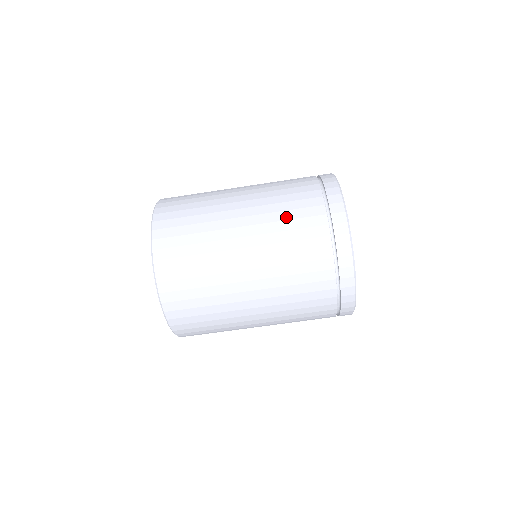
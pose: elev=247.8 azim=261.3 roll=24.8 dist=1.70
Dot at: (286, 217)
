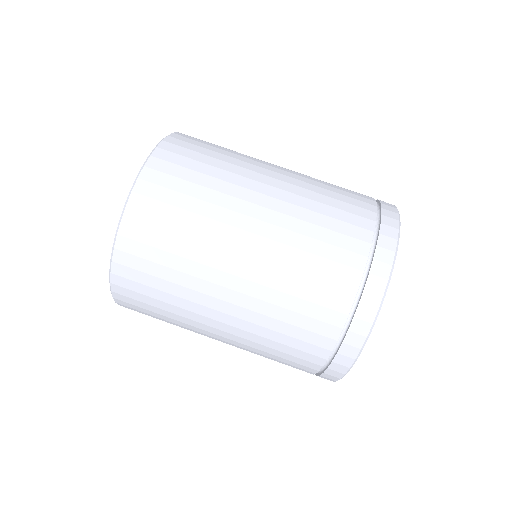
Dot at: (307, 263)
